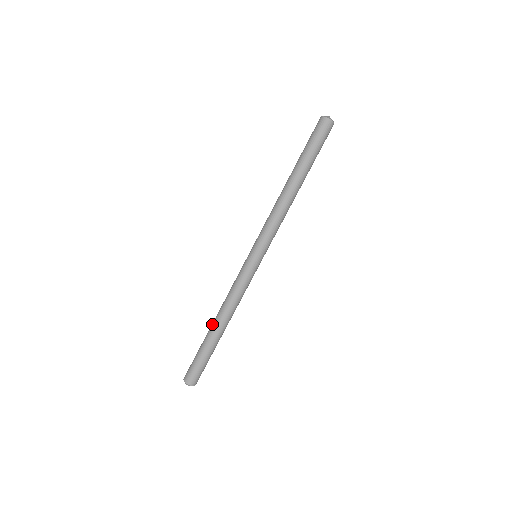
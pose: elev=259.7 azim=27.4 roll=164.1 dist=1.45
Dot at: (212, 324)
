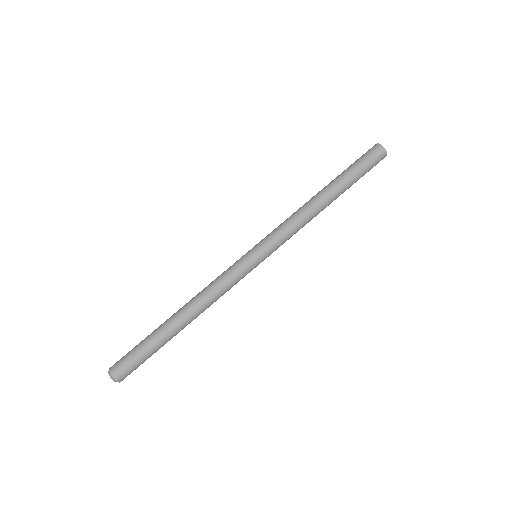
Dot at: (174, 313)
